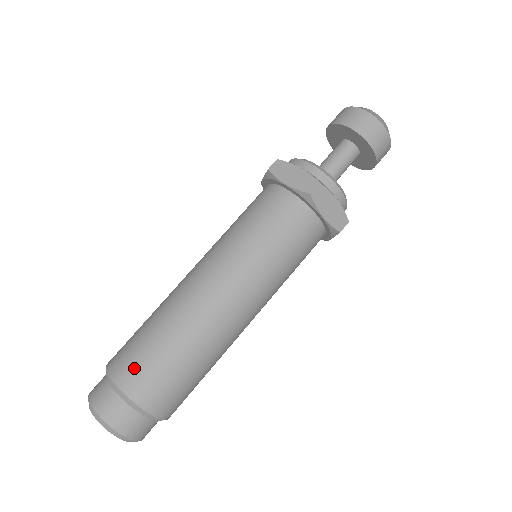
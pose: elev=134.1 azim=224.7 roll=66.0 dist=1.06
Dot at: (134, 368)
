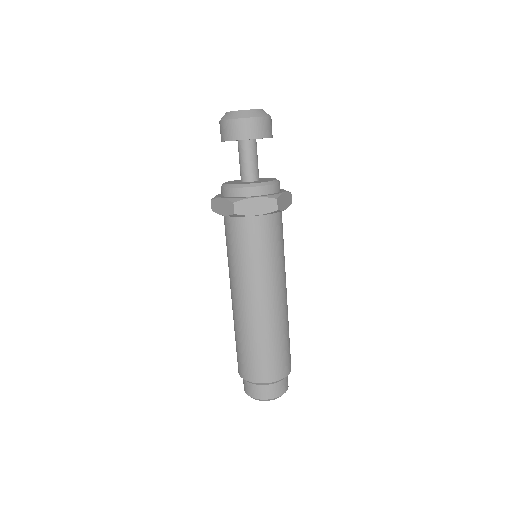
Dot at: (270, 369)
